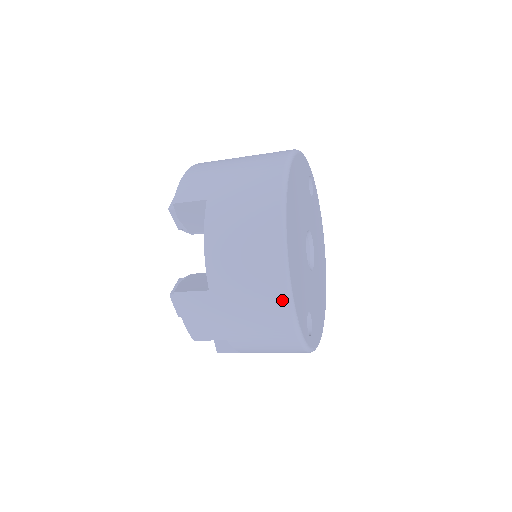
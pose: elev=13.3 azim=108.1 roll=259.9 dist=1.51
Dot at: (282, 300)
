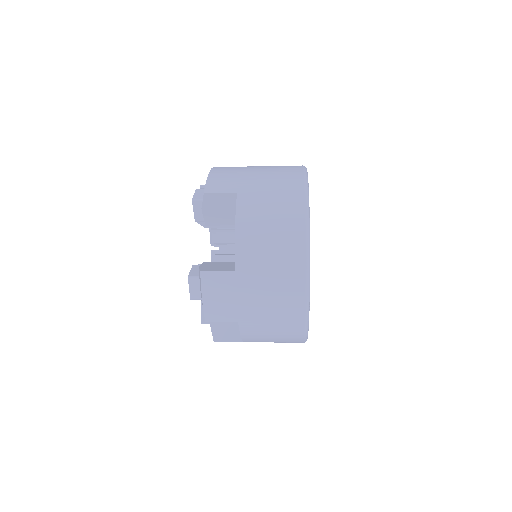
Dot at: (301, 283)
